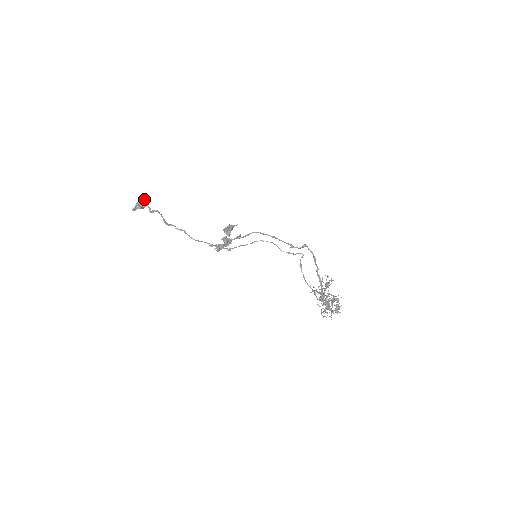
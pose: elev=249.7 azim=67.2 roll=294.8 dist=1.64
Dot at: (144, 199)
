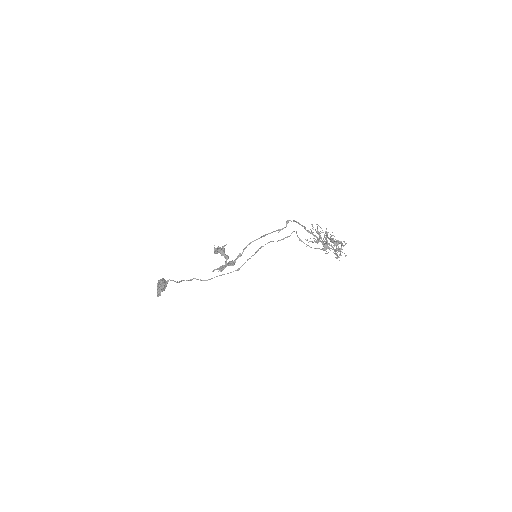
Dot at: (158, 281)
